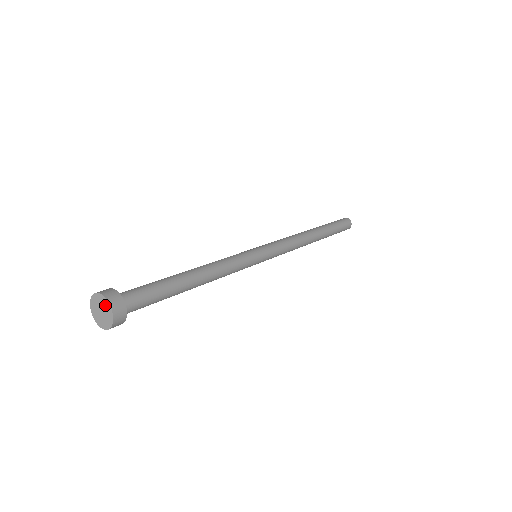
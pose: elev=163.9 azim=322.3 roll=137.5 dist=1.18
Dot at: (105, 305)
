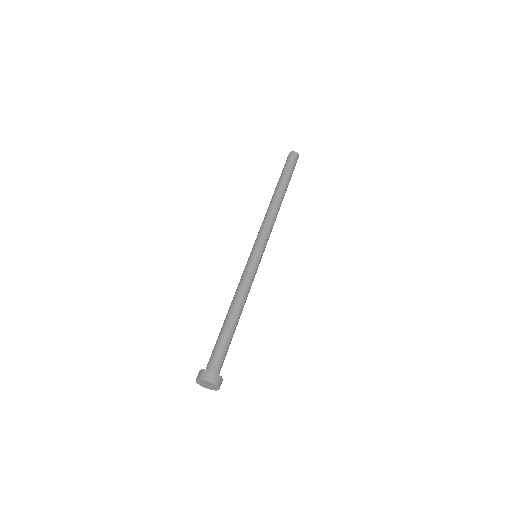
Dot at: (211, 384)
